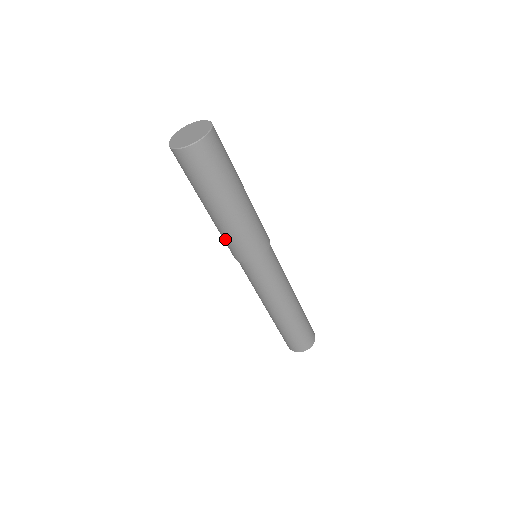
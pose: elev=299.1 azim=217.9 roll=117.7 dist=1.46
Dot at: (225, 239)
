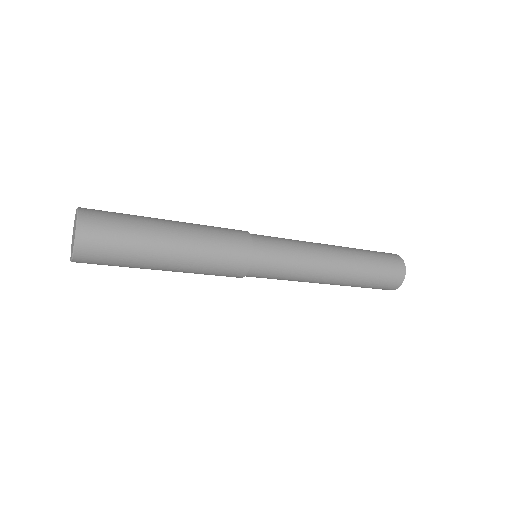
Dot at: (209, 273)
